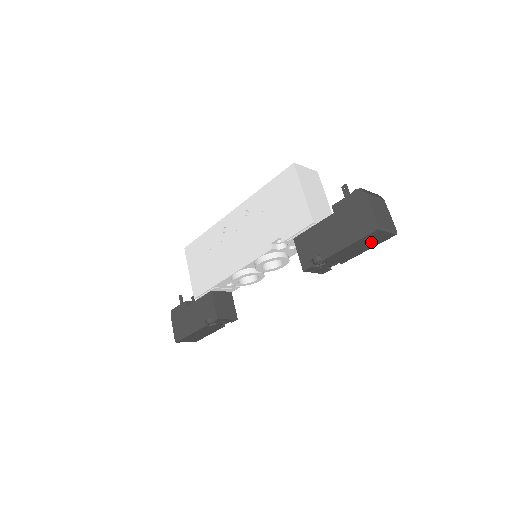
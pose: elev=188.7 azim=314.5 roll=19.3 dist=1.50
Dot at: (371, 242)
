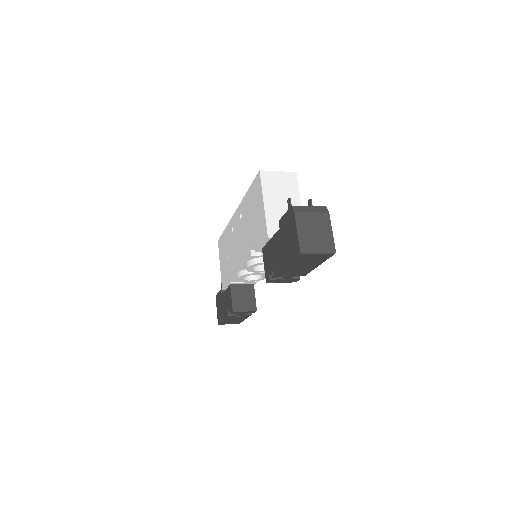
Dot at: (311, 261)
